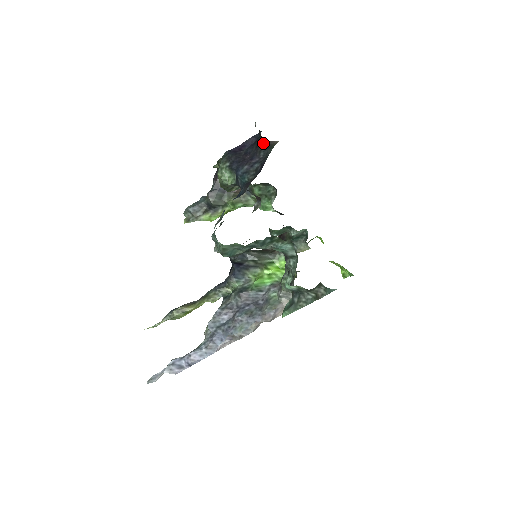
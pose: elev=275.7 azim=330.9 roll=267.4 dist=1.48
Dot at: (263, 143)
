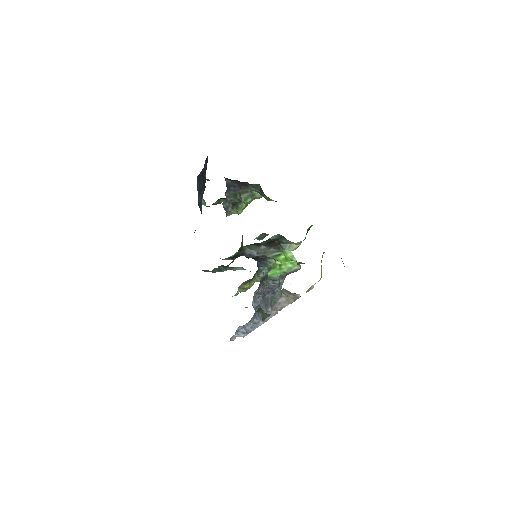
Dot at: occluded
